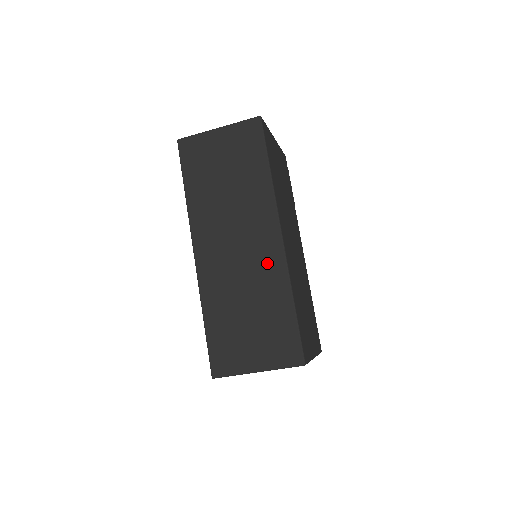
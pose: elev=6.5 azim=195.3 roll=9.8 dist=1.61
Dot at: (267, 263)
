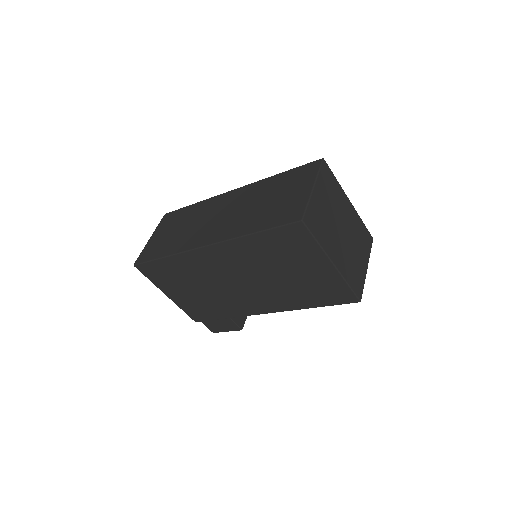
Dot at: (243, 195)
